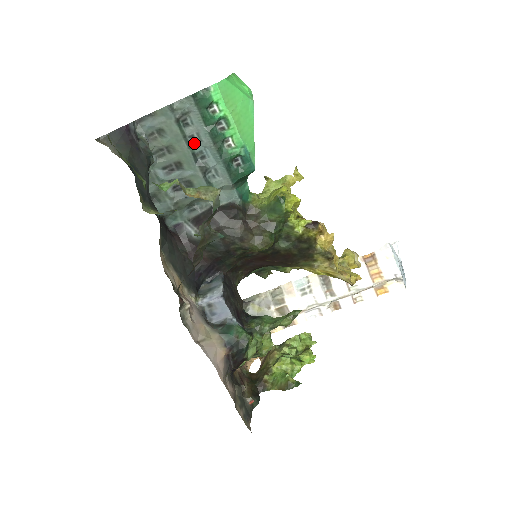
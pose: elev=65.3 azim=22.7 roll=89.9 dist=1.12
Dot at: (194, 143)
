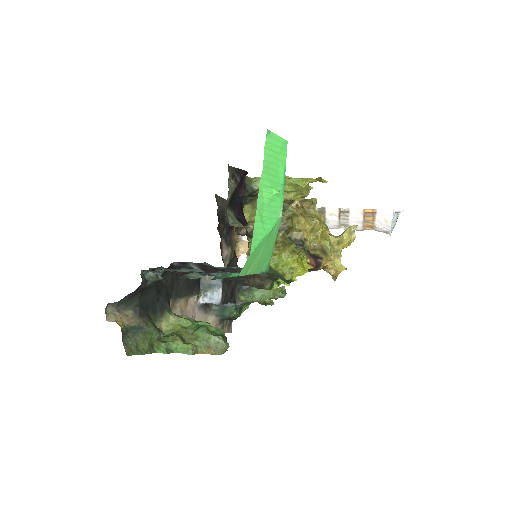
Dot at: (206, 273)
